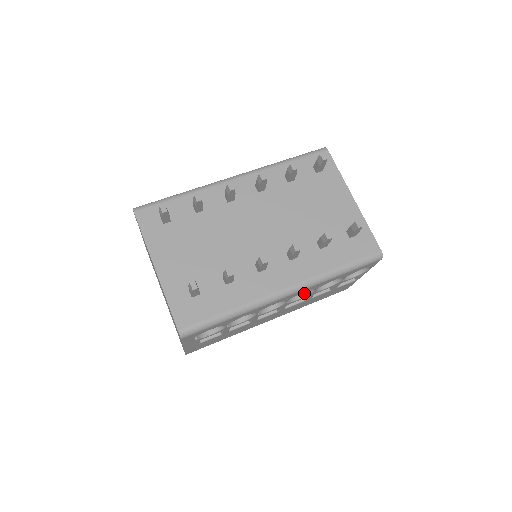
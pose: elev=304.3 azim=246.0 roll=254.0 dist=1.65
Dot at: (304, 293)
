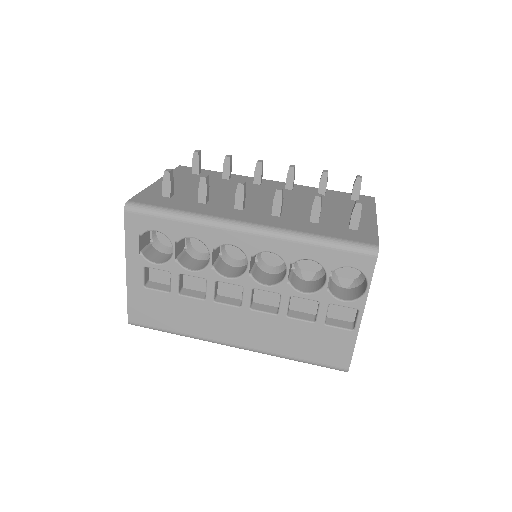
Dot at: (276, 282)
